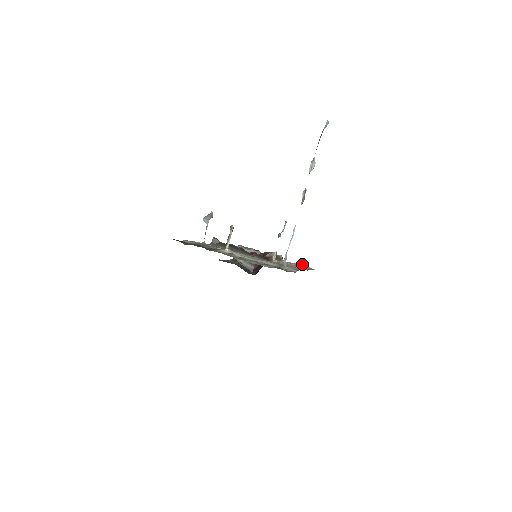
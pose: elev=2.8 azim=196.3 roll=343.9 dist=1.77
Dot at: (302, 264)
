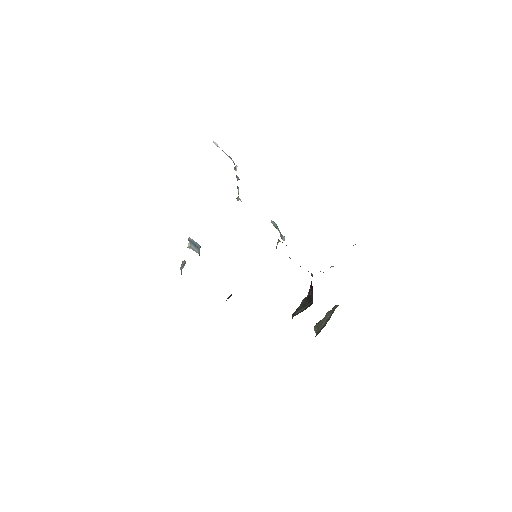
Dot at: occluded
